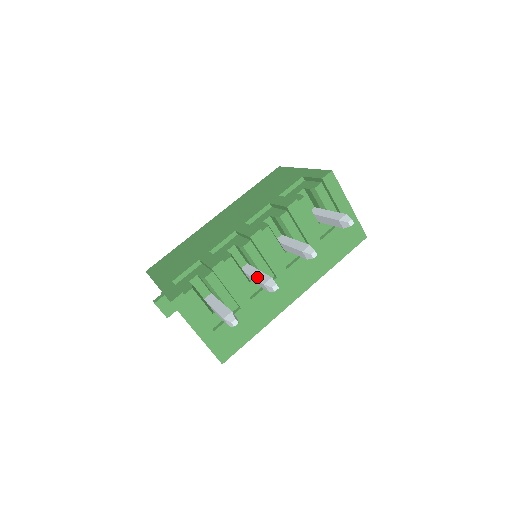
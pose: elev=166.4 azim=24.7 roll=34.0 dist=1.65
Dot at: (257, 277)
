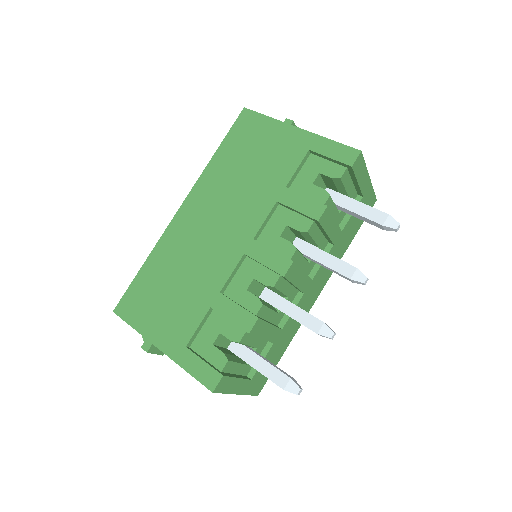
Dot at: (299, 319)
